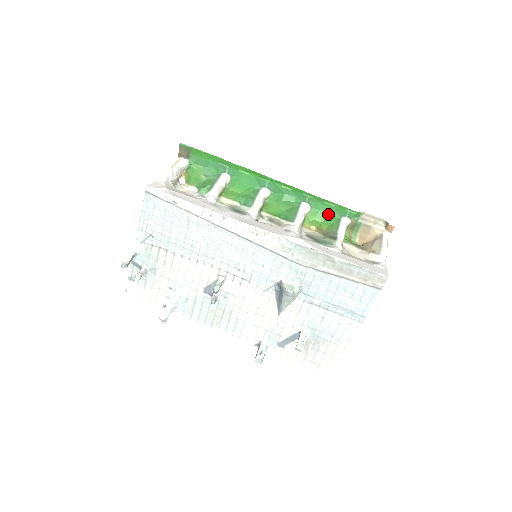
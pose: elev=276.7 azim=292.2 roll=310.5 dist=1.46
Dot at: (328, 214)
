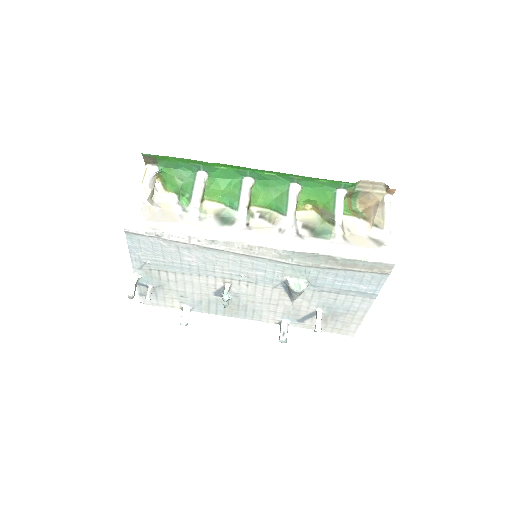
Dot at: (321, 190)
